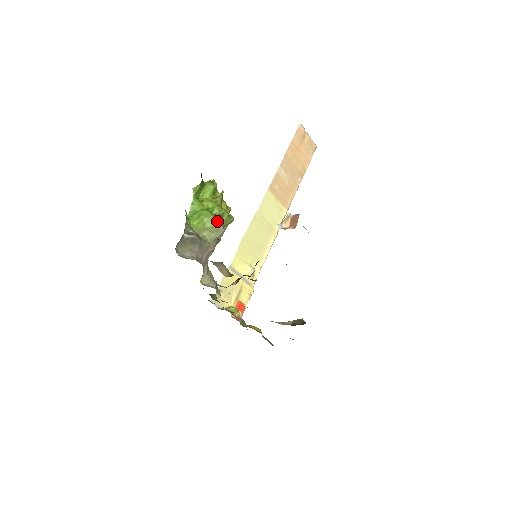
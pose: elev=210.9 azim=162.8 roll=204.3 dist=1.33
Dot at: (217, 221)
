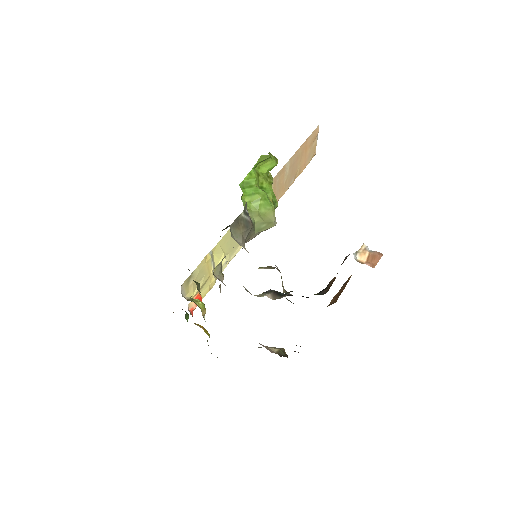
Dot at: (273, 210)
